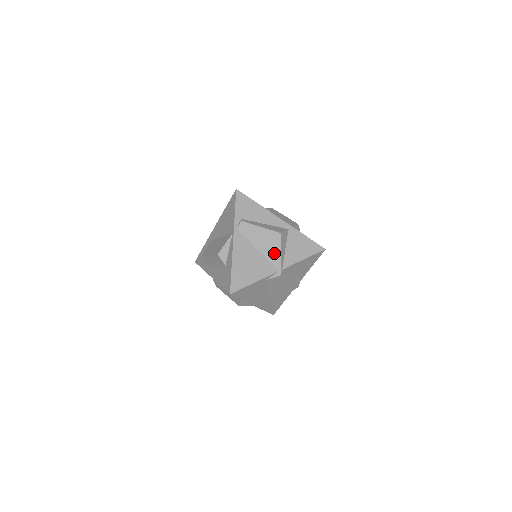
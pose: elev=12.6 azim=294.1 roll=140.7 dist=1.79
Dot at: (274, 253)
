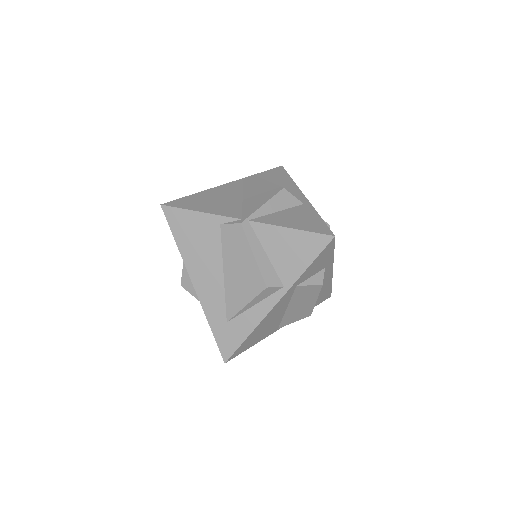
Dot at: (256, 203)
